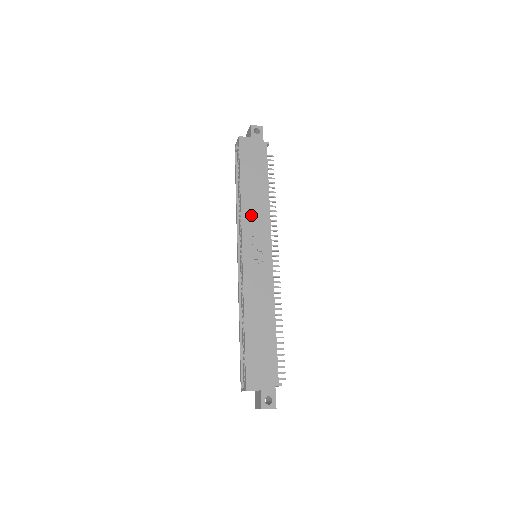
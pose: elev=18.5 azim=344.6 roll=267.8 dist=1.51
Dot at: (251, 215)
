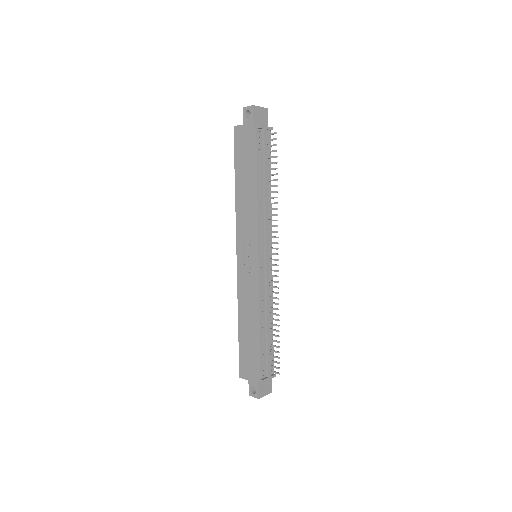
Dot at: (243, 217)
